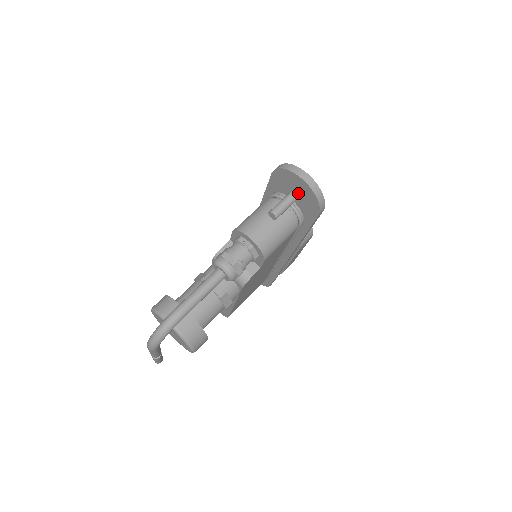
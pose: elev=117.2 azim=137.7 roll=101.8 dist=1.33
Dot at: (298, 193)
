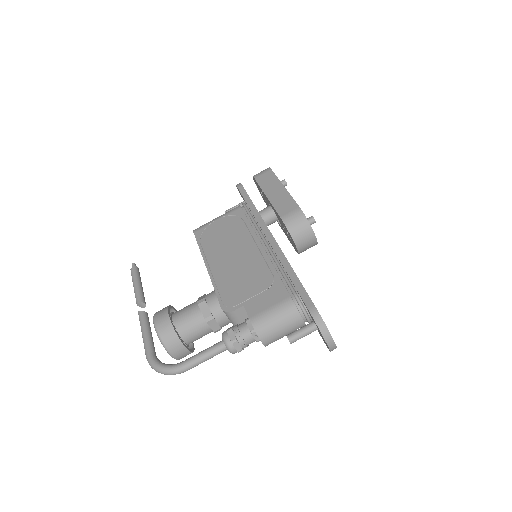
Dot at: (319, 331)
